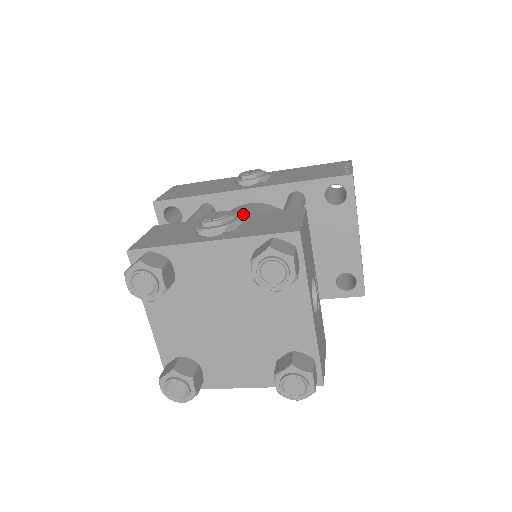
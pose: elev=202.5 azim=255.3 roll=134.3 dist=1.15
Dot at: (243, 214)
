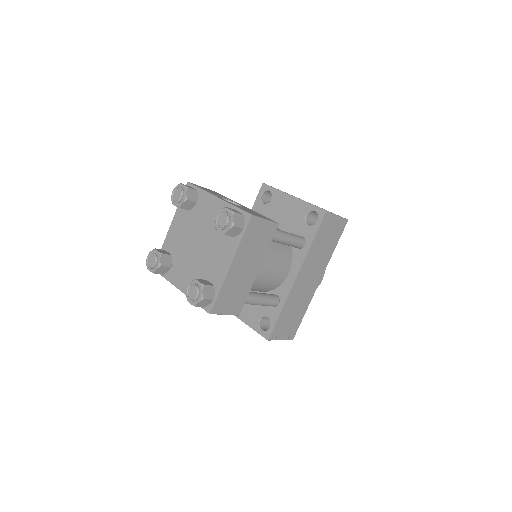
Dot at: occluded
